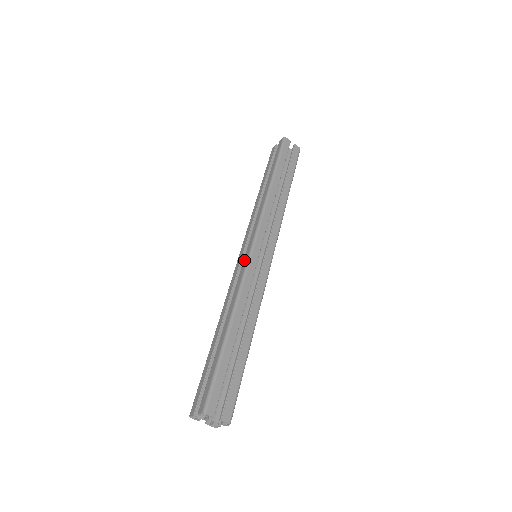
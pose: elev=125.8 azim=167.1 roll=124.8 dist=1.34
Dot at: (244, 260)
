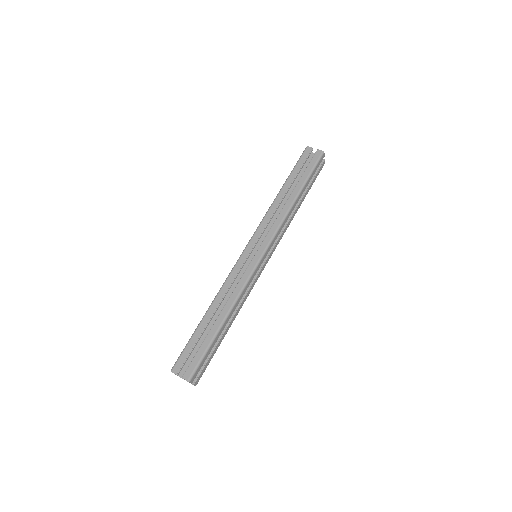
Dot at: (251, 263)
